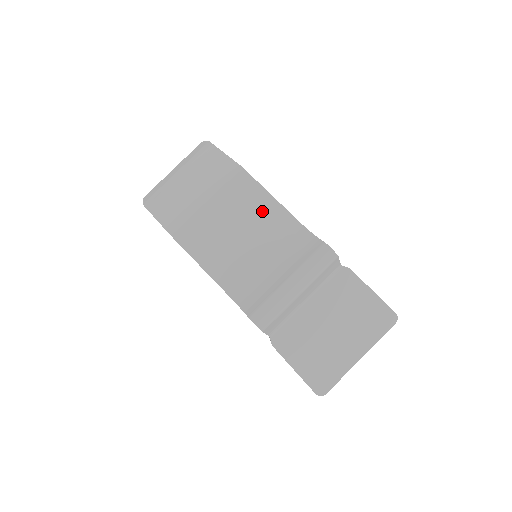
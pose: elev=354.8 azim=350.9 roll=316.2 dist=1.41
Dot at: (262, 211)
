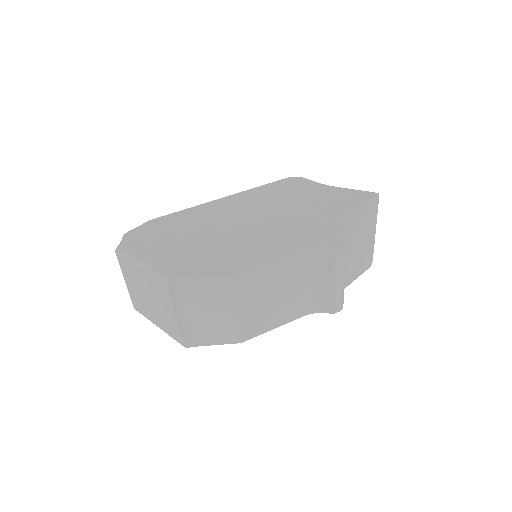
Dot at: (274, 273)
